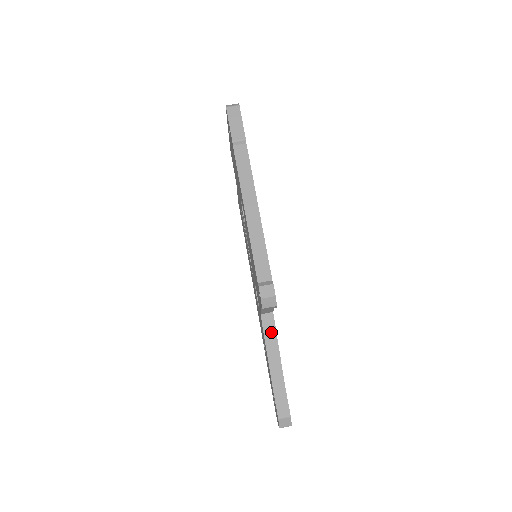
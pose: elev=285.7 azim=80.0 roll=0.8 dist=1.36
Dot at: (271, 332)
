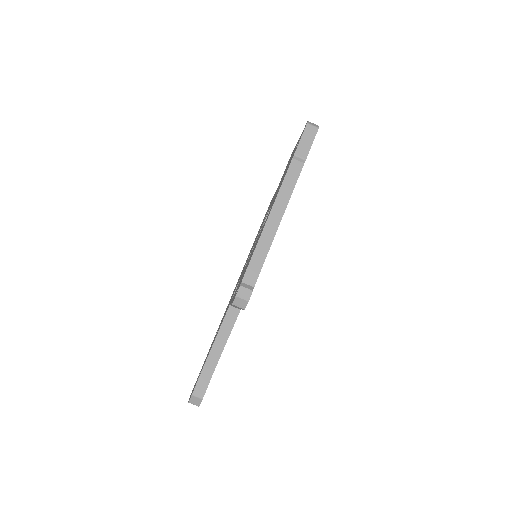
Dot at: (229, 324)
